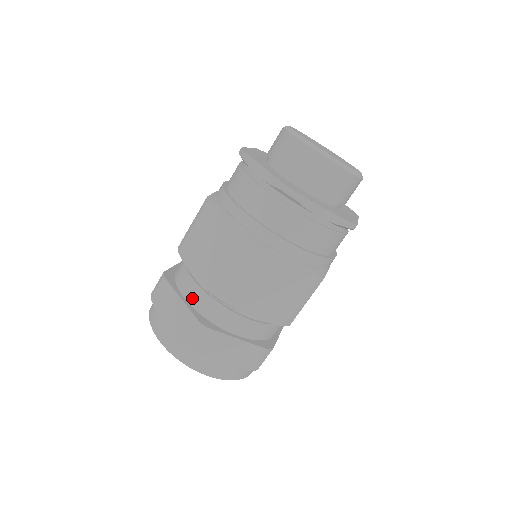
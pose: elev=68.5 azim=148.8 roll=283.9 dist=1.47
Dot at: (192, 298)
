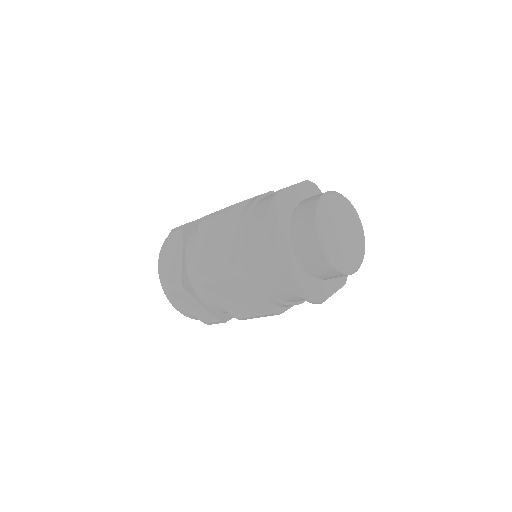
Dot at: (189, 261)
